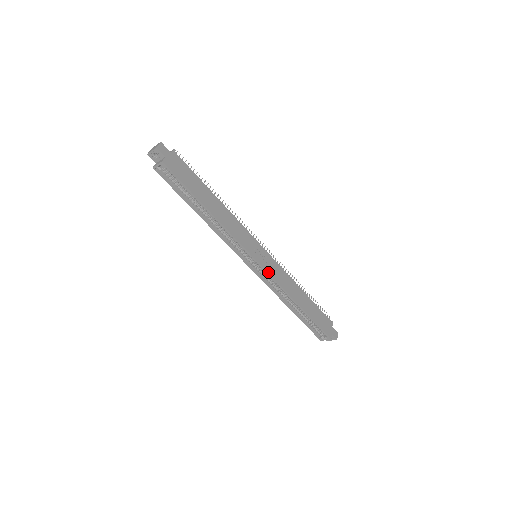
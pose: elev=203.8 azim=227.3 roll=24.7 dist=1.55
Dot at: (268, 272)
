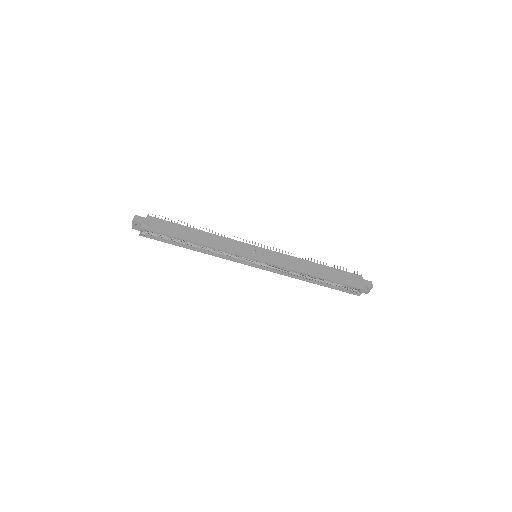
Dot at: (270, 263)
